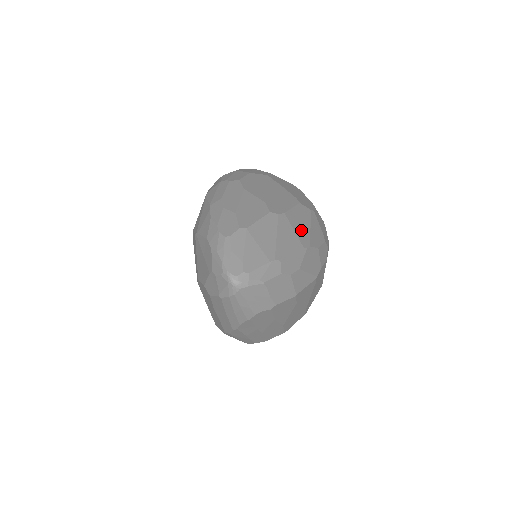
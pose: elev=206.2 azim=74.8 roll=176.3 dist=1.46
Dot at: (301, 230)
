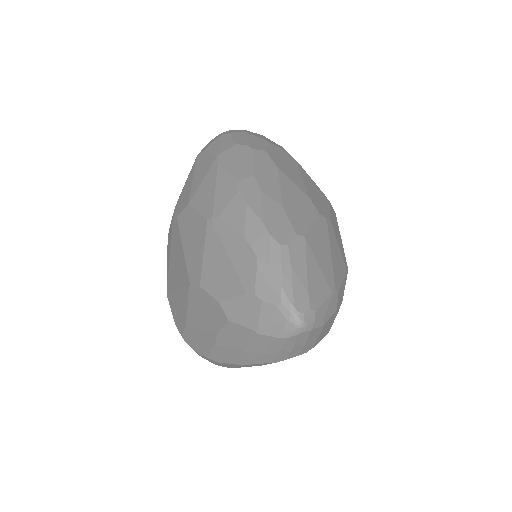
Dot at: (340, 244)
